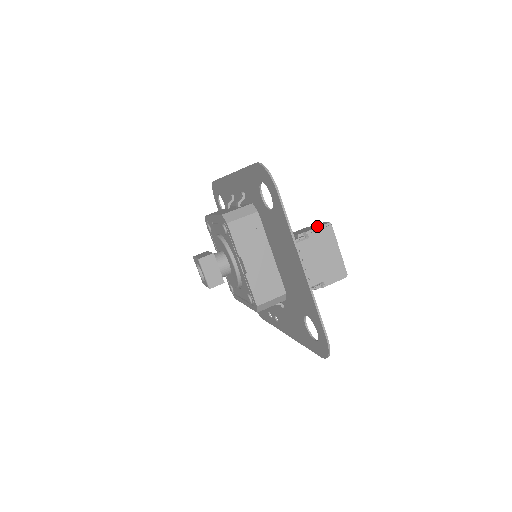
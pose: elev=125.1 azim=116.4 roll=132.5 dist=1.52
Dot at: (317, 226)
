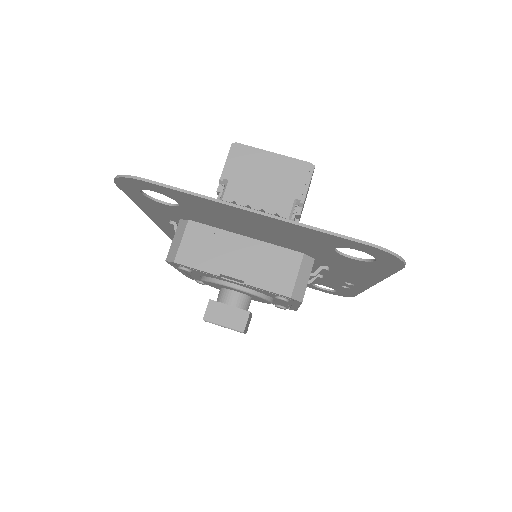
Dot at: (226, 162)
